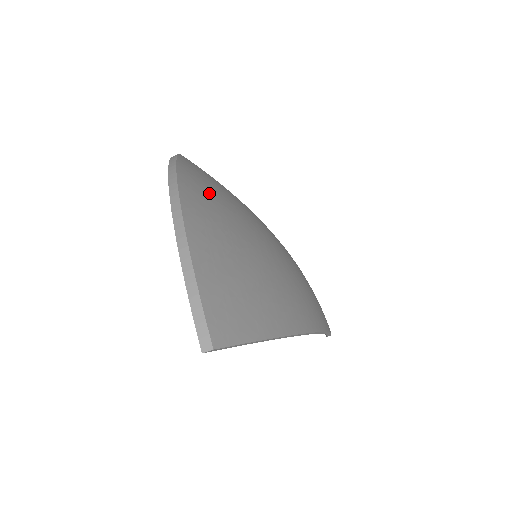
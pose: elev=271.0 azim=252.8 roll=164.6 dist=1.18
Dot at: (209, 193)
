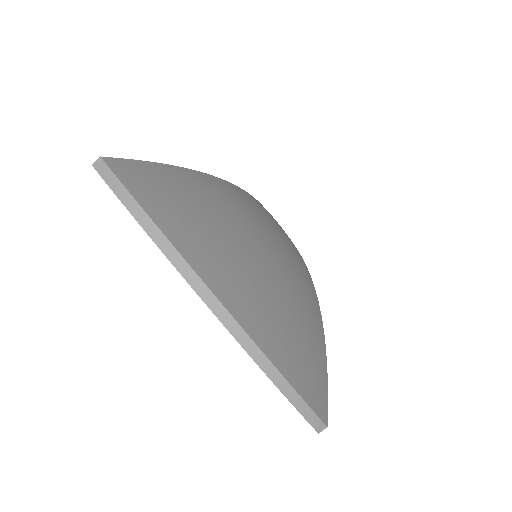
Dot at: (208, 238)
